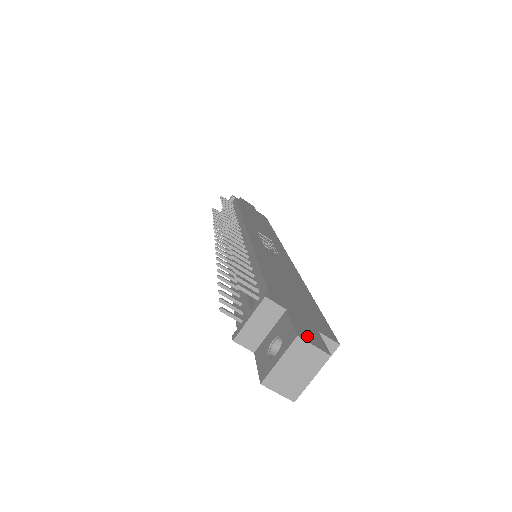
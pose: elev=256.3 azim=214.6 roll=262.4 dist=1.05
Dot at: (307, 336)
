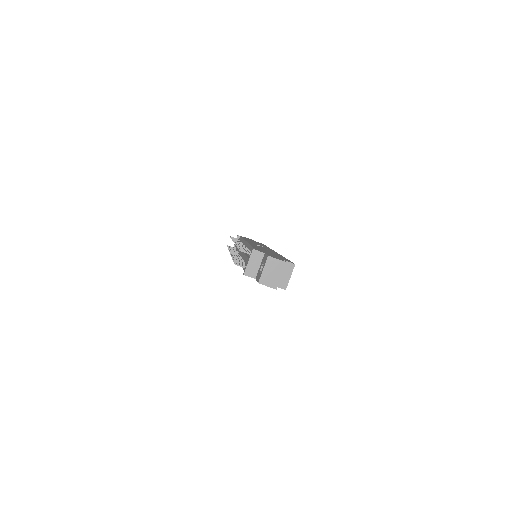
Dot at: (274, 257)
